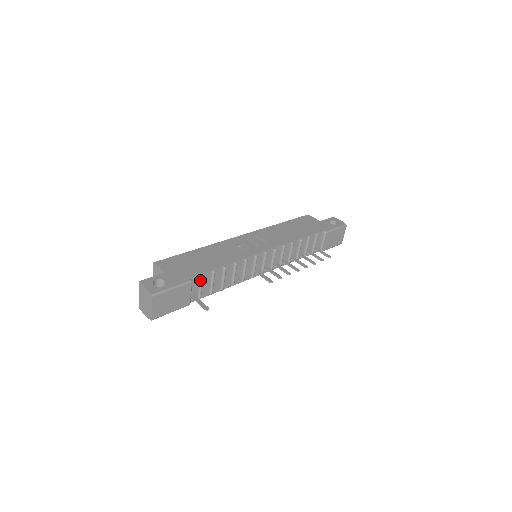
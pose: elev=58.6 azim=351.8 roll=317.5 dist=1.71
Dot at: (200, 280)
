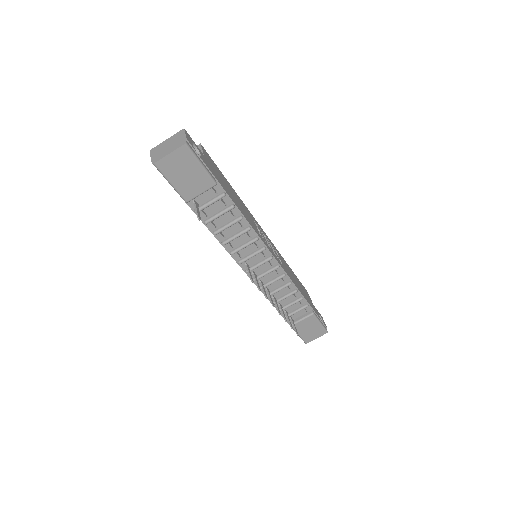
Dot at: (219, 196)
